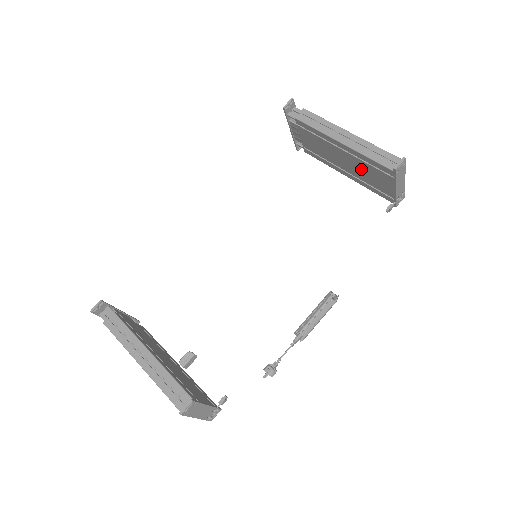
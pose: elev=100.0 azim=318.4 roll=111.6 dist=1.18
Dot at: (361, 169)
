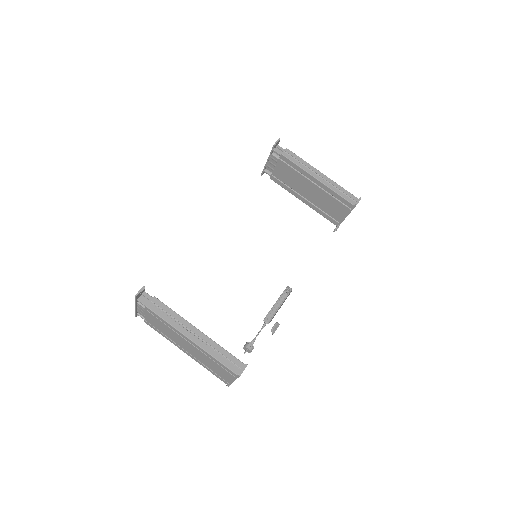
Dot at: (323, 199)
